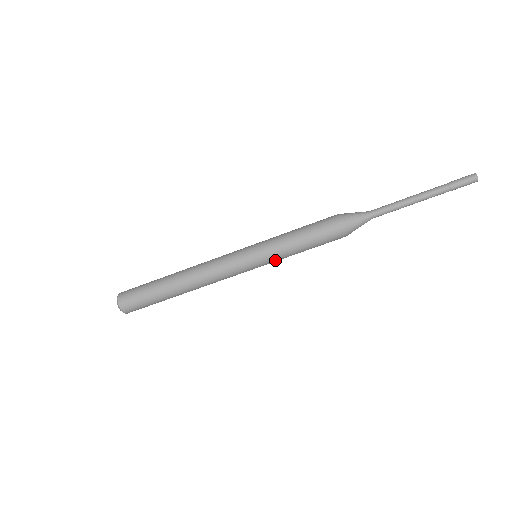
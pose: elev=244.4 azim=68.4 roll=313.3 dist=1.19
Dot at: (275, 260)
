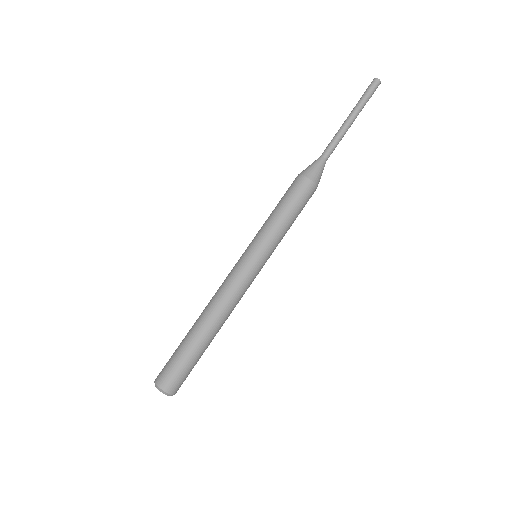
Dot at: (275, 247)
